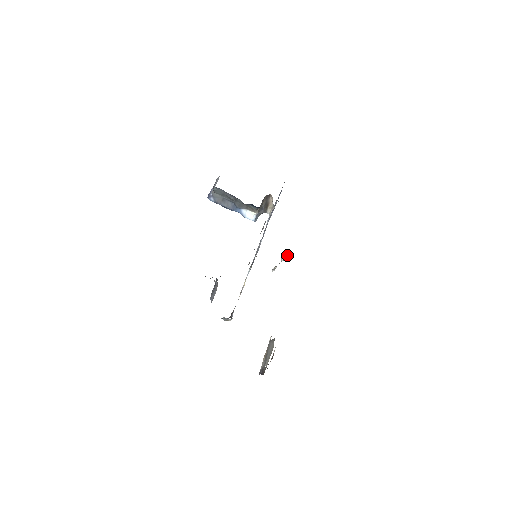
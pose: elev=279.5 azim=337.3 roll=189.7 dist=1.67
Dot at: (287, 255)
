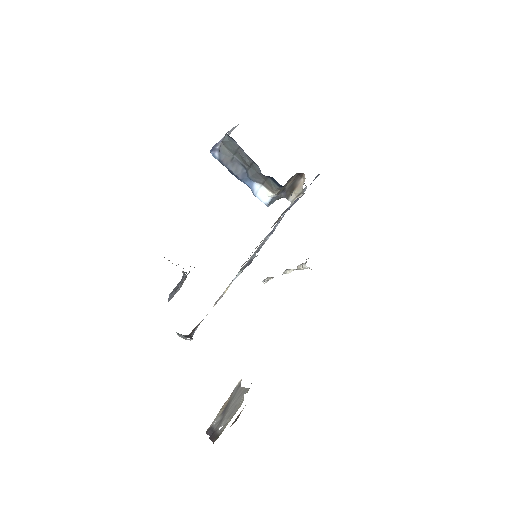
Dot at: (298, 268)
